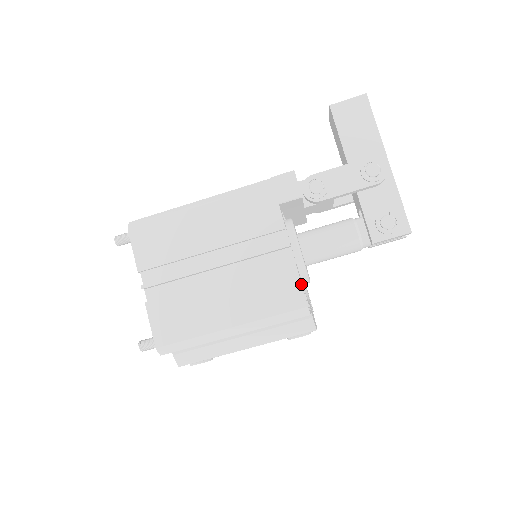
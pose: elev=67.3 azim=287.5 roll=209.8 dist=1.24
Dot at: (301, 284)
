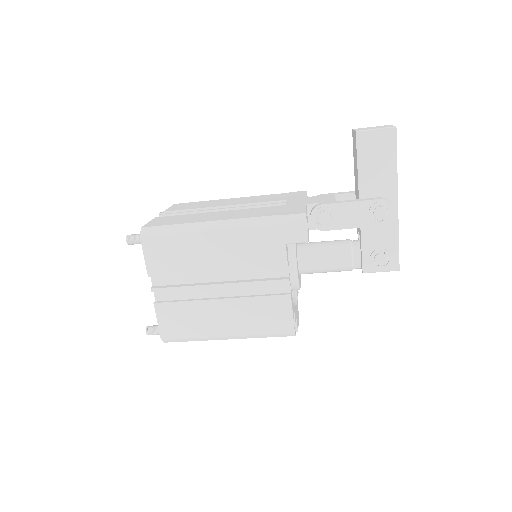
Dot at: (292, 315)
